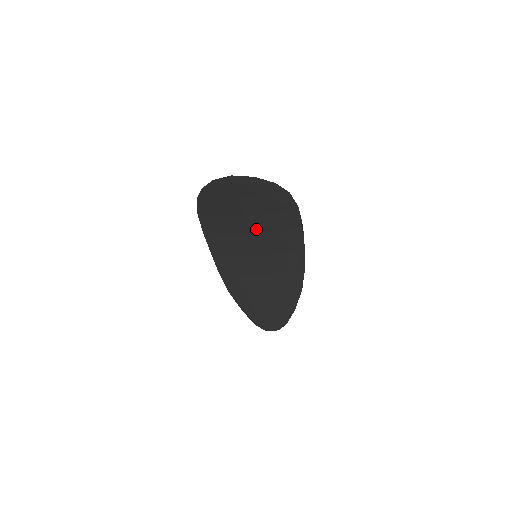
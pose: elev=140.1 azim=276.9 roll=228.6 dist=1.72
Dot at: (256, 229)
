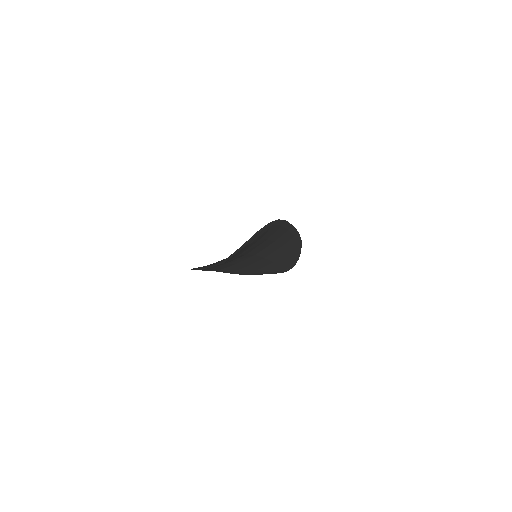
Dot at: (249, 251)
